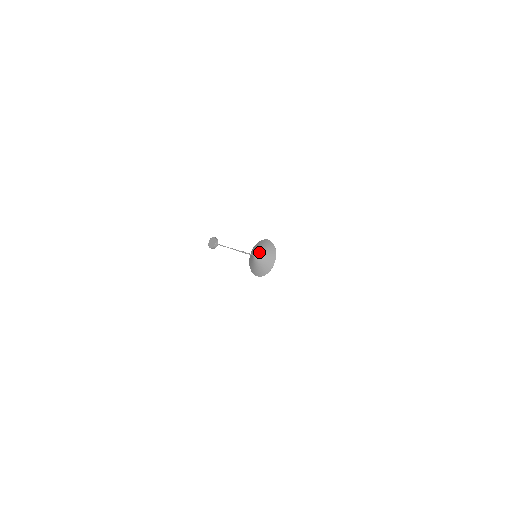
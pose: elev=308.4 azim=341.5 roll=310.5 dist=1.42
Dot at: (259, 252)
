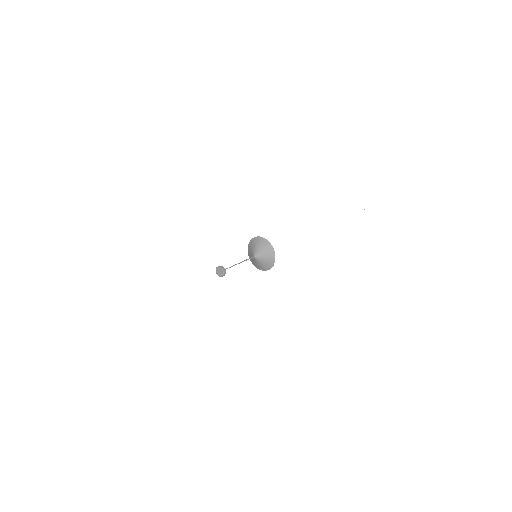
Dot at: (260, 257)
